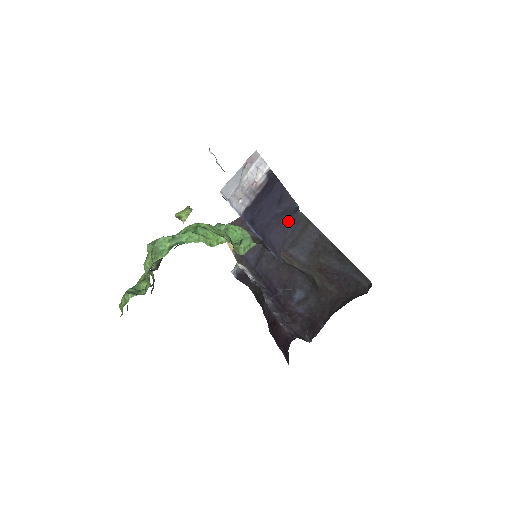
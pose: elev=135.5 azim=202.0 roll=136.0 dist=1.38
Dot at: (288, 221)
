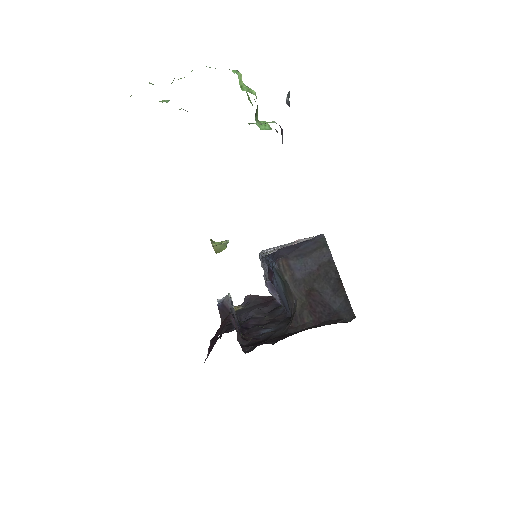
Dot at: (307, 240)
